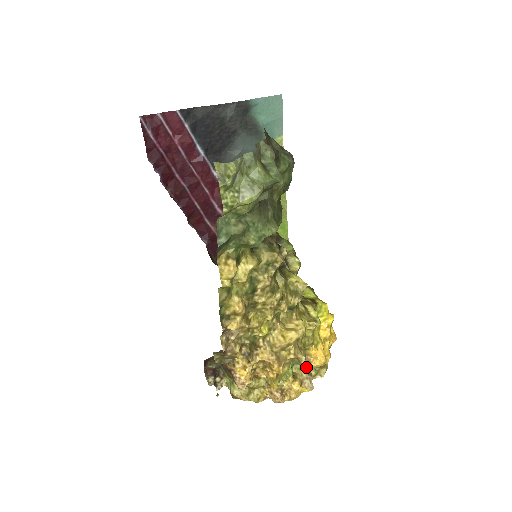
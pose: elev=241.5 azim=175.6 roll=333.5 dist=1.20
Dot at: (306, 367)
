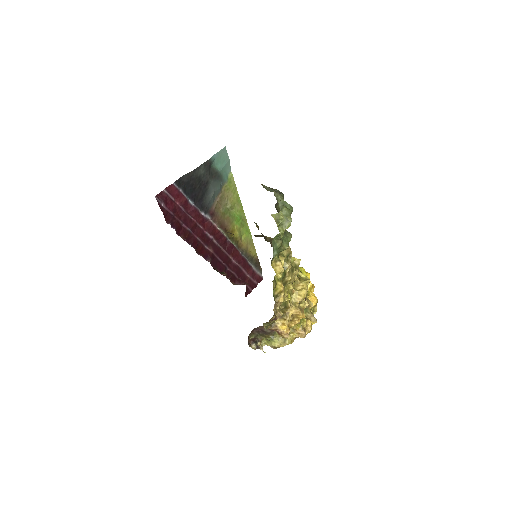
Dot at: (308, 310)
